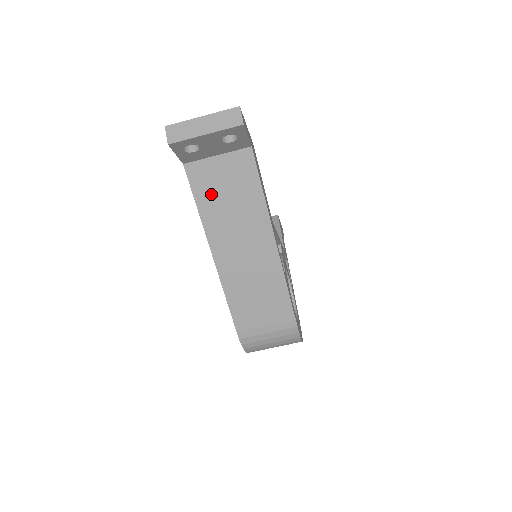
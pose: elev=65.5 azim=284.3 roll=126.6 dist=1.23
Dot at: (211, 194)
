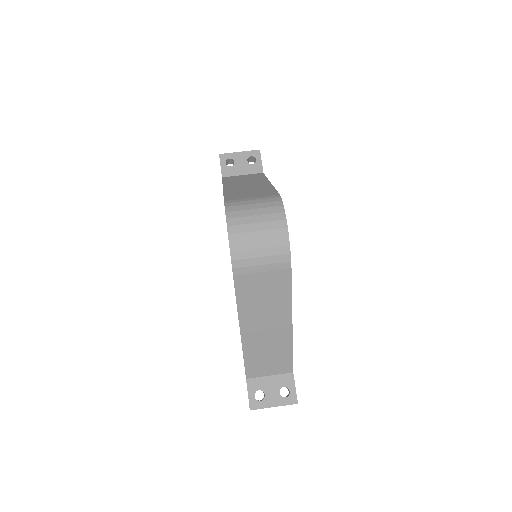
Dot at: occluded
